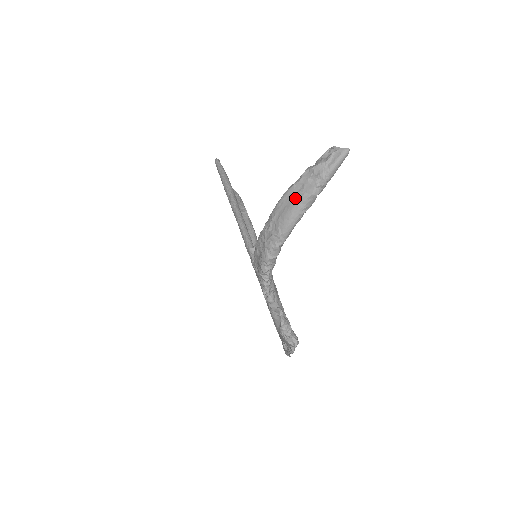
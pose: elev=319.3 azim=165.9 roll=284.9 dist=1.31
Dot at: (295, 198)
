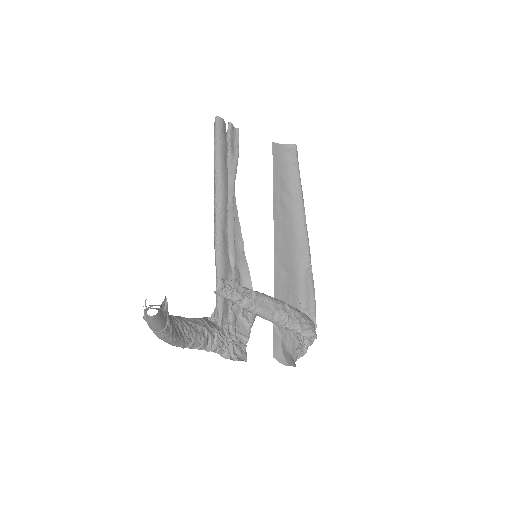
Dot at: occluded
